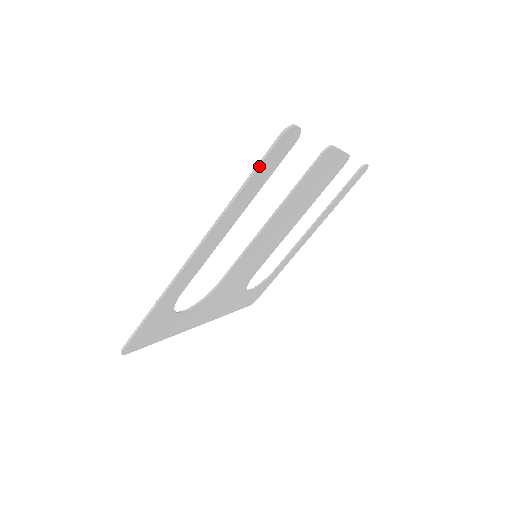
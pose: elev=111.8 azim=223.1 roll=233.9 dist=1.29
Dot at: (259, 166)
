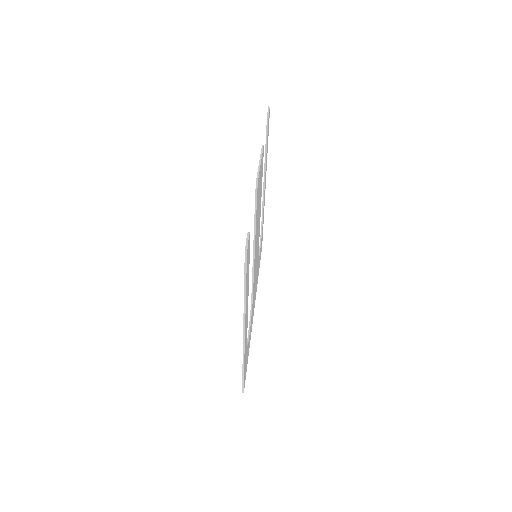
Dot at: (246, 279)
